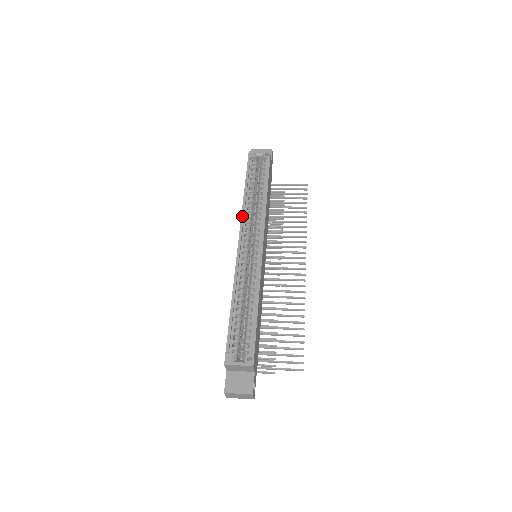
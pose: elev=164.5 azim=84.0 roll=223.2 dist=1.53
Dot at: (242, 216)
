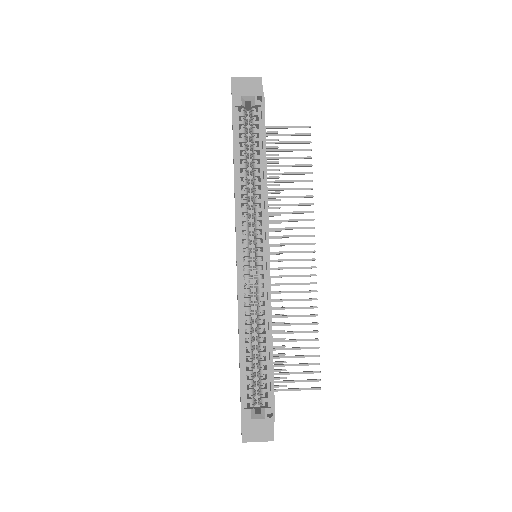
Dot at: (236, 212)
